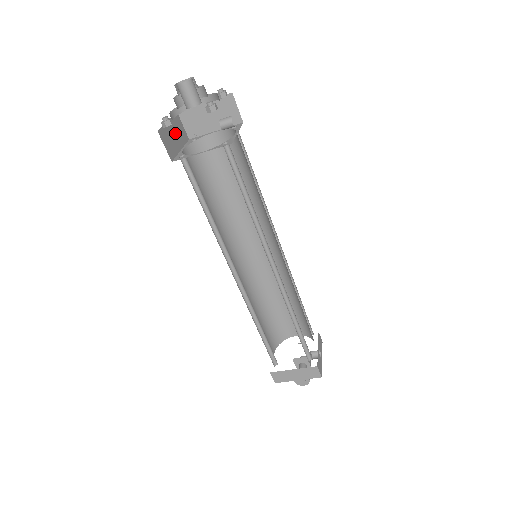
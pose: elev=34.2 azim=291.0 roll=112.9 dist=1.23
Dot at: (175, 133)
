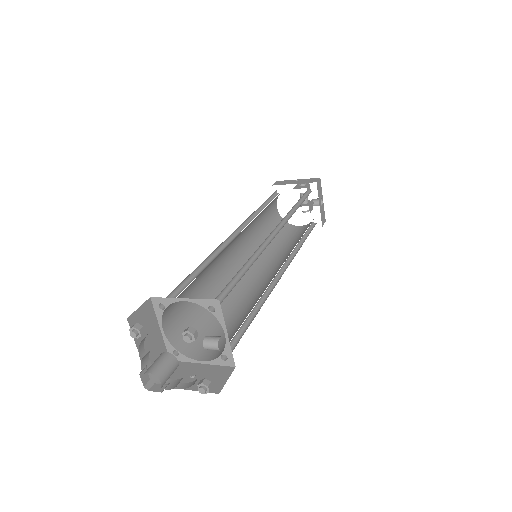
Dot at: (147, 337)
